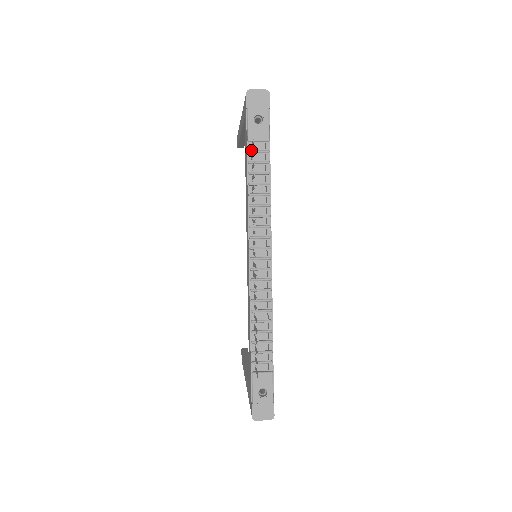
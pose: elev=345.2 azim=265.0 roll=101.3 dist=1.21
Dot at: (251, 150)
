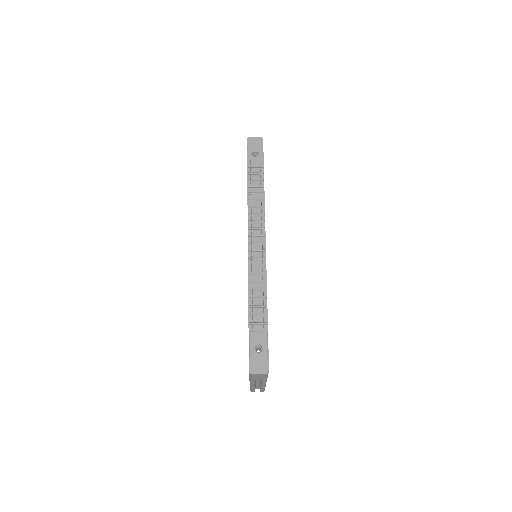
Dot at: occluded
